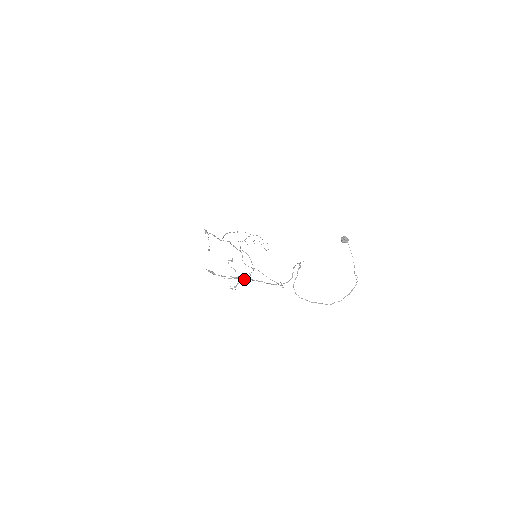
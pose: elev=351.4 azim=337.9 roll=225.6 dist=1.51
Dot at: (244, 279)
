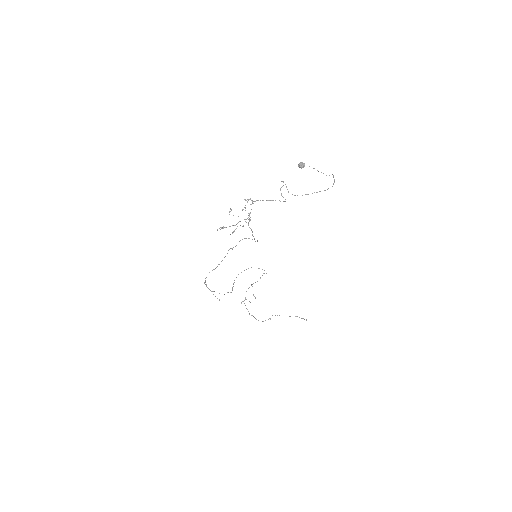
Dot at: (248, 200)
